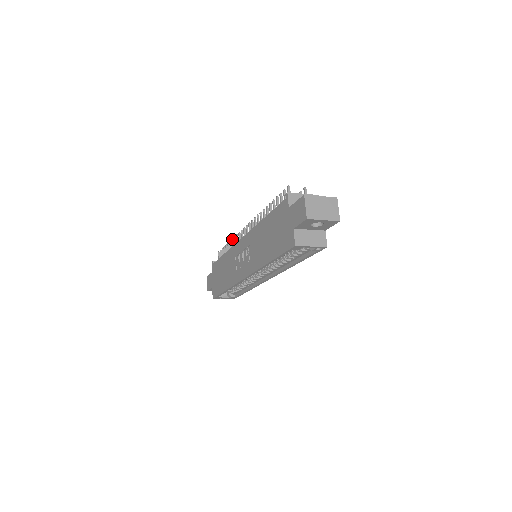
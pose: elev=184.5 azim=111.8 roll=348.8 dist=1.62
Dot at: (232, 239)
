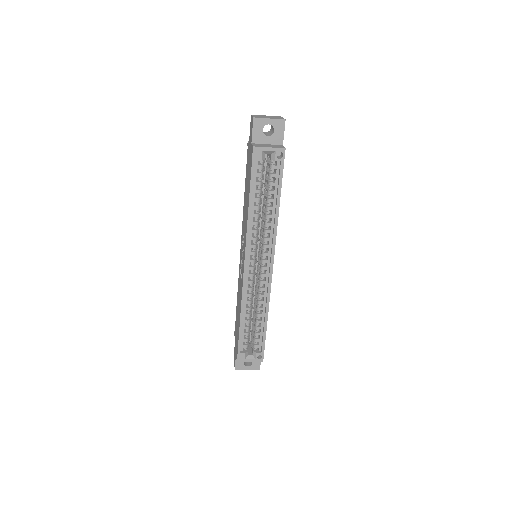
Dot at: occluded
